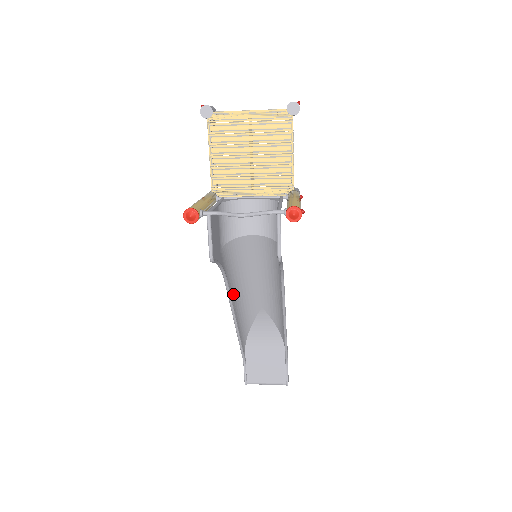
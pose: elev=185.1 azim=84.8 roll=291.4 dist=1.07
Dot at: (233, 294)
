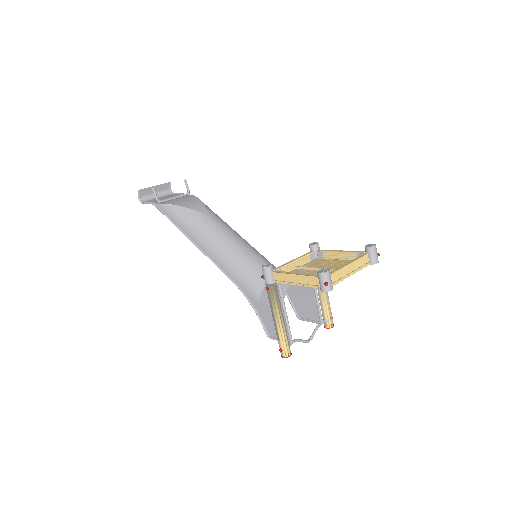
Dot at: (218, 258)
